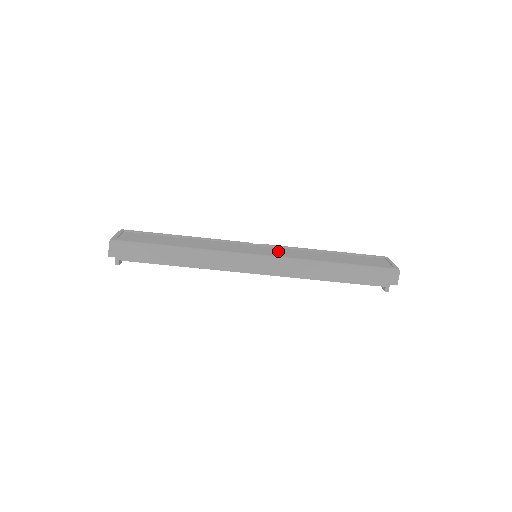
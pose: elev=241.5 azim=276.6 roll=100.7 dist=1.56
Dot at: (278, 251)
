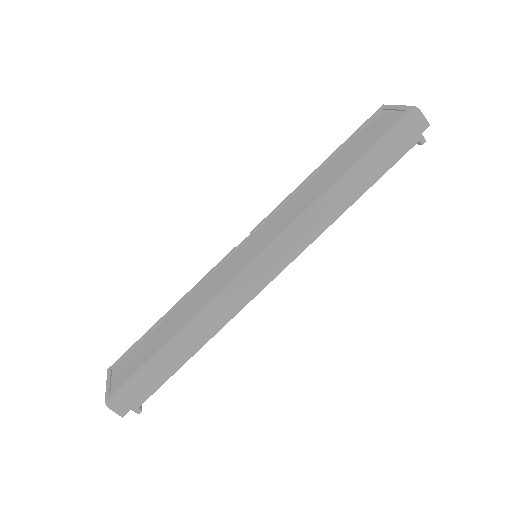
Dot at: (271, 227)
